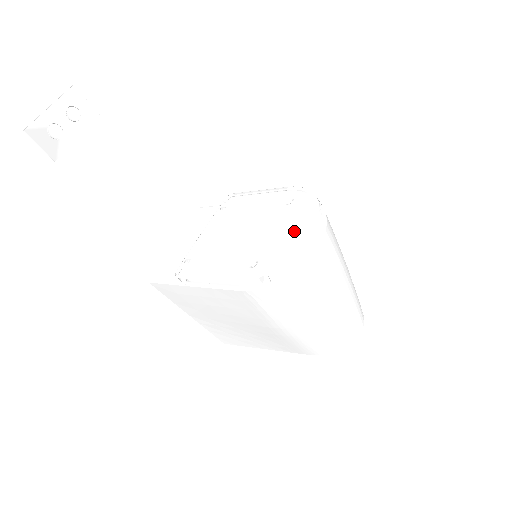
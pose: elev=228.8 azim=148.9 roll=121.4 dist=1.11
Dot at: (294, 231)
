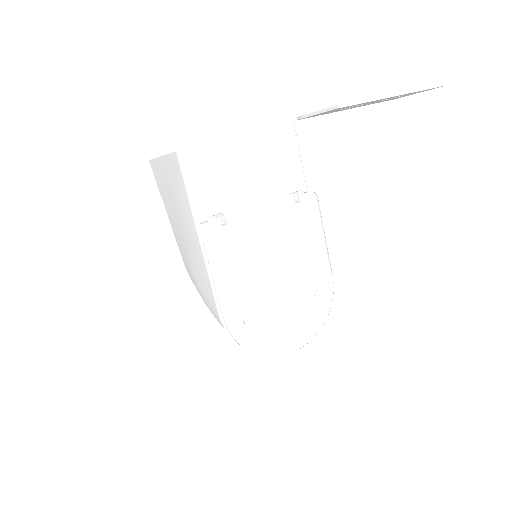
Dot at: (288, 333)
